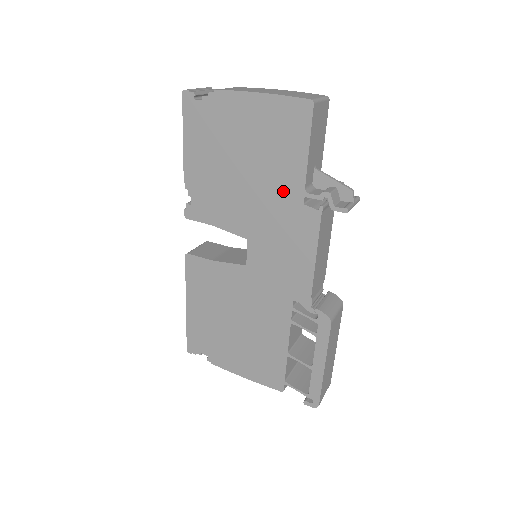
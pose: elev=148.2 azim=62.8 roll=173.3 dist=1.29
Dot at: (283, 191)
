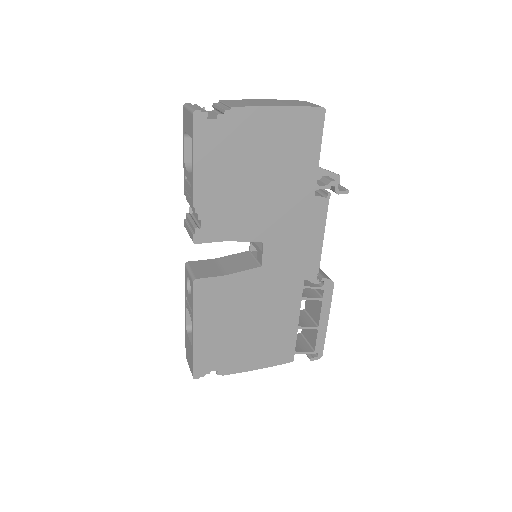
Dot at: (298, 189)
